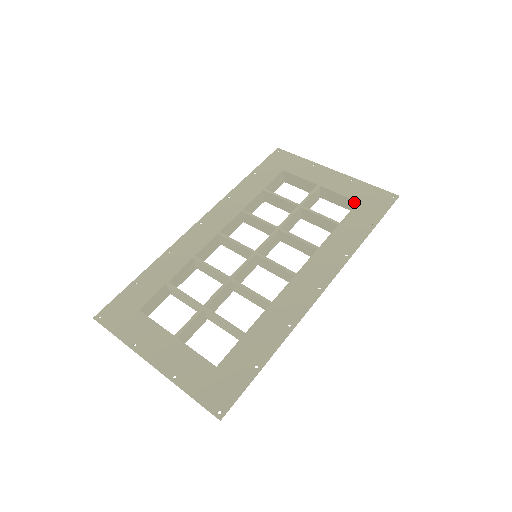
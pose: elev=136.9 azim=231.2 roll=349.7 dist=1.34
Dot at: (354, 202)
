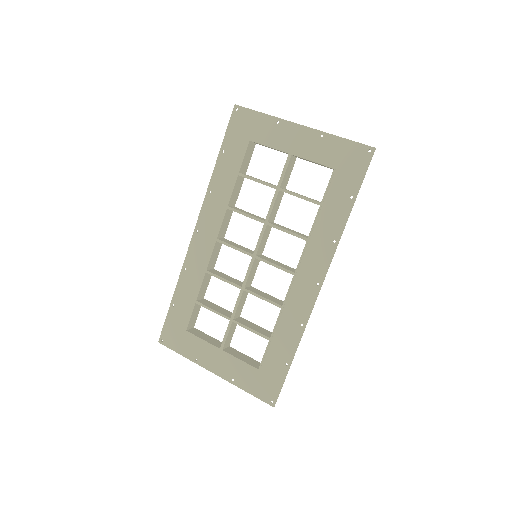
Dot at: occluded
